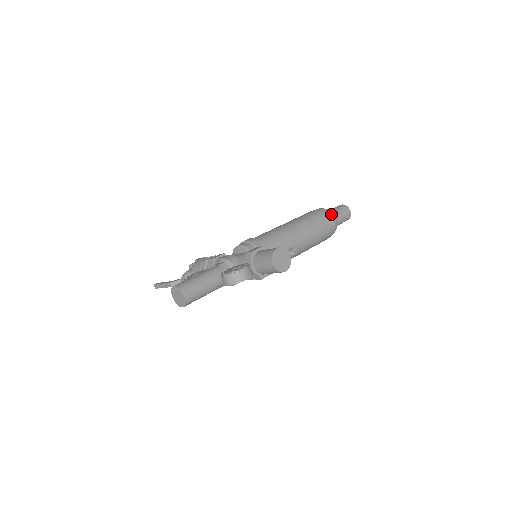
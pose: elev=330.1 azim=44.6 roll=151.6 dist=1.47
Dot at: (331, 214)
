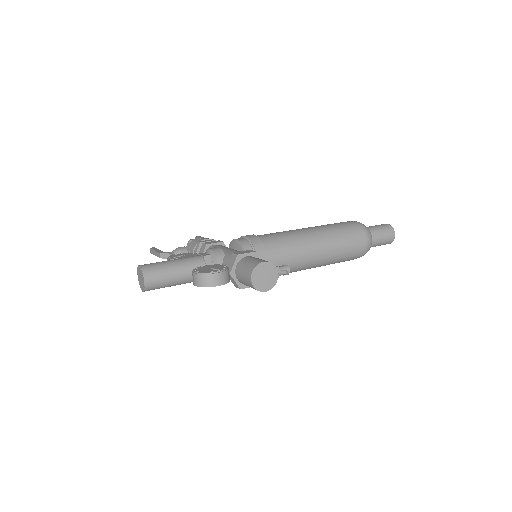
Dot at: (366, 233)
